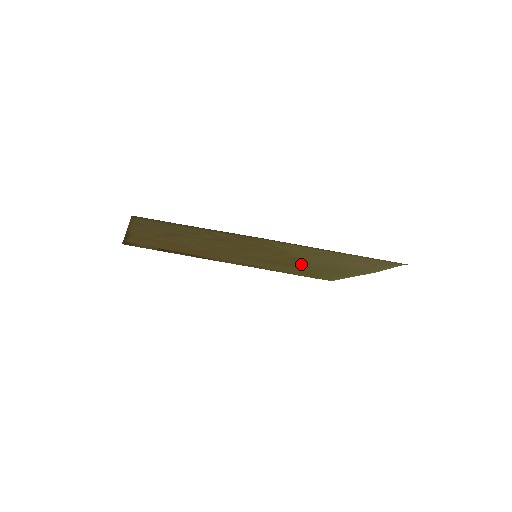
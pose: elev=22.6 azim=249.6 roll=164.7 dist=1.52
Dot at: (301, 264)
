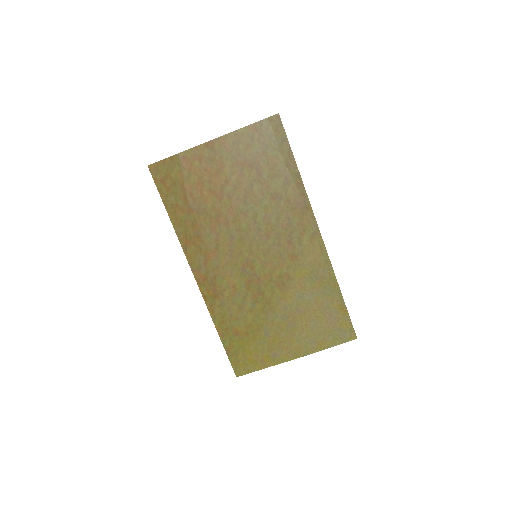
Dot at: (271, 299)
